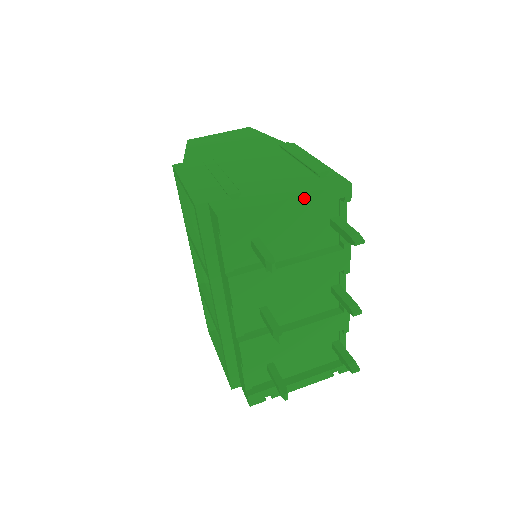
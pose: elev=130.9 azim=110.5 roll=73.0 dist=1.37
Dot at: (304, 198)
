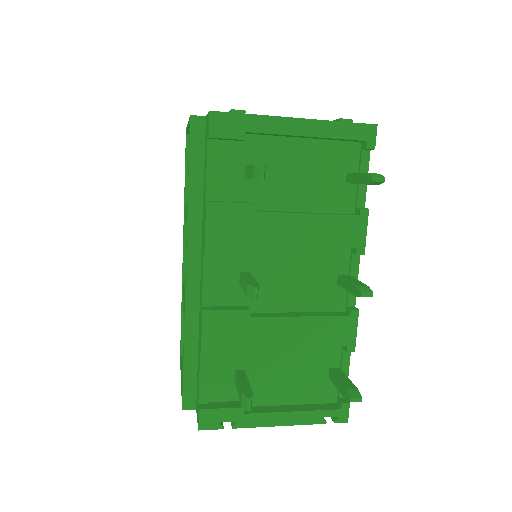
Dot at: (317, 124)
